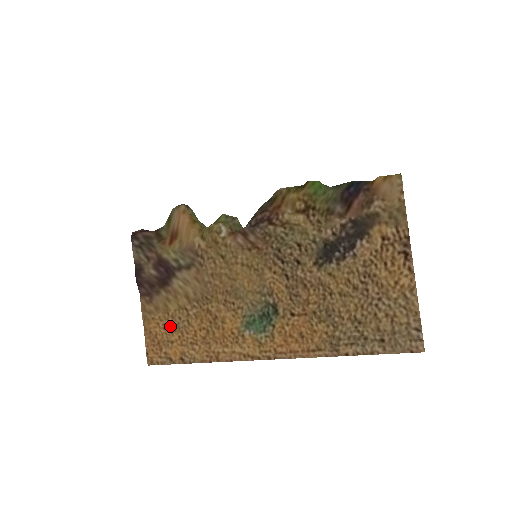
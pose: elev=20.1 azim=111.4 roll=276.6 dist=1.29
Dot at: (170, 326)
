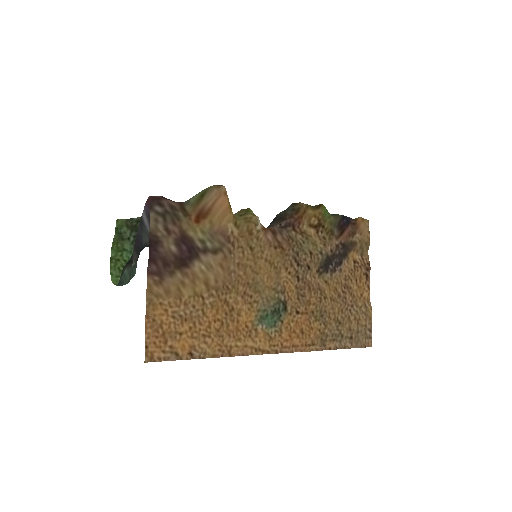
Dot at: (181, 314)
